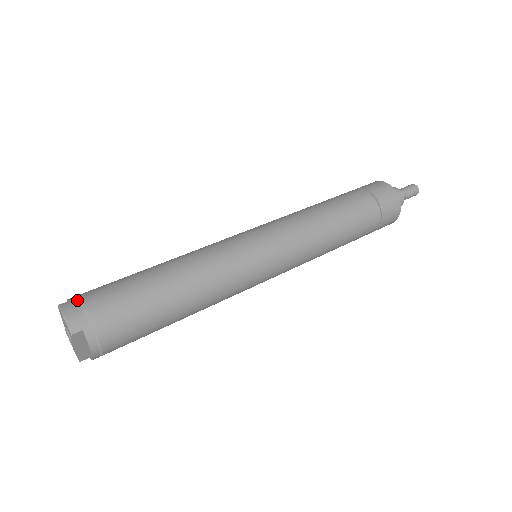
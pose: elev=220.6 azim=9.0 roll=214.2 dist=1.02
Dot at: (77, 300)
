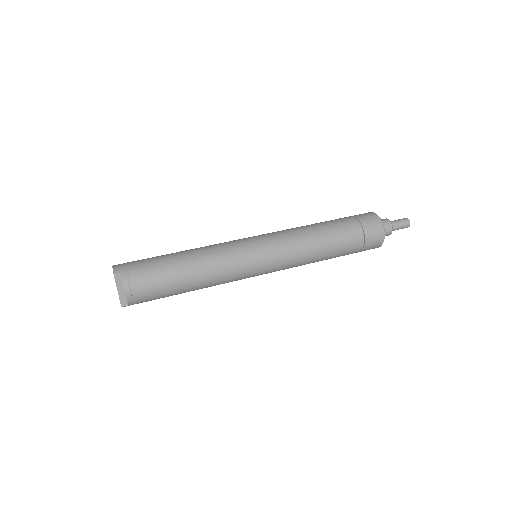
Dot at: (124, 263)
